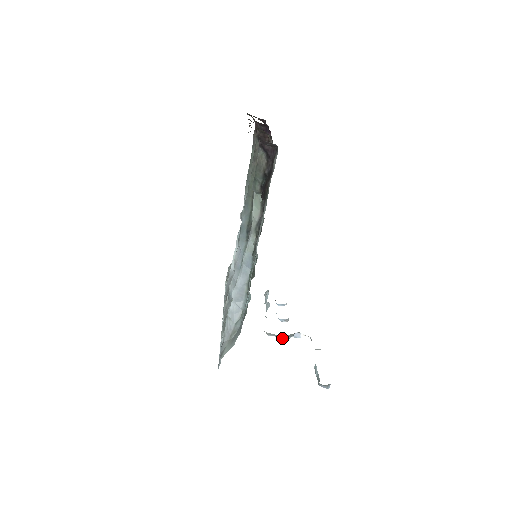
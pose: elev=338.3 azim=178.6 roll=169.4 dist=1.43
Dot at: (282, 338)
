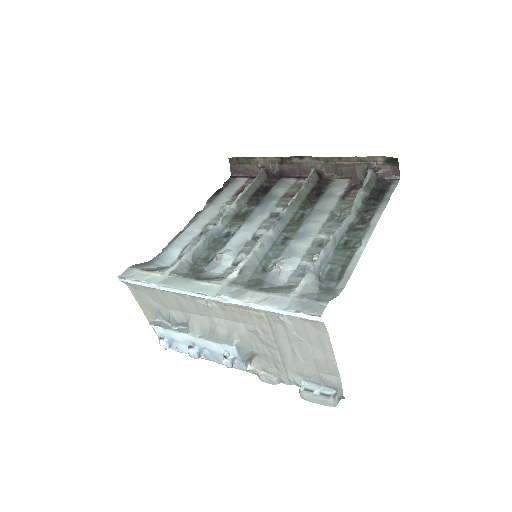
Dot at: (228, 362)
